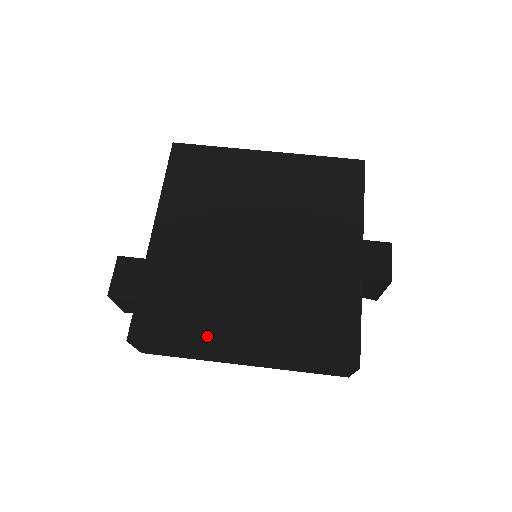
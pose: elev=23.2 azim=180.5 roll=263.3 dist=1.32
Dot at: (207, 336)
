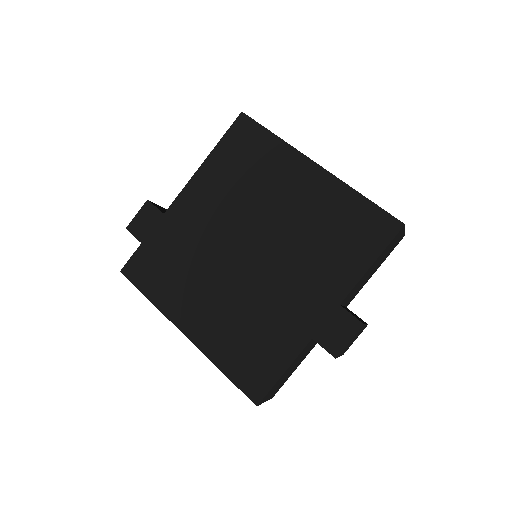
Dot at: (169, 304)
